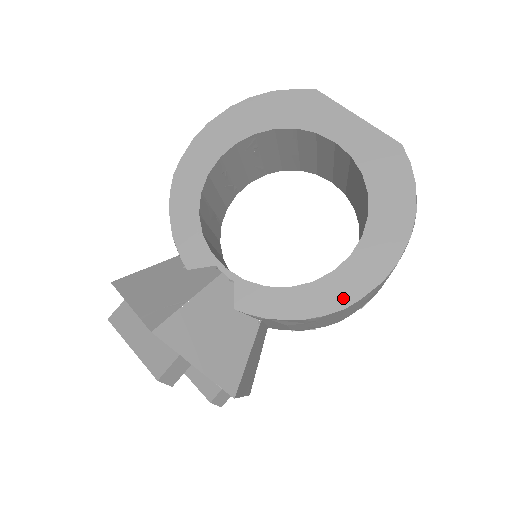
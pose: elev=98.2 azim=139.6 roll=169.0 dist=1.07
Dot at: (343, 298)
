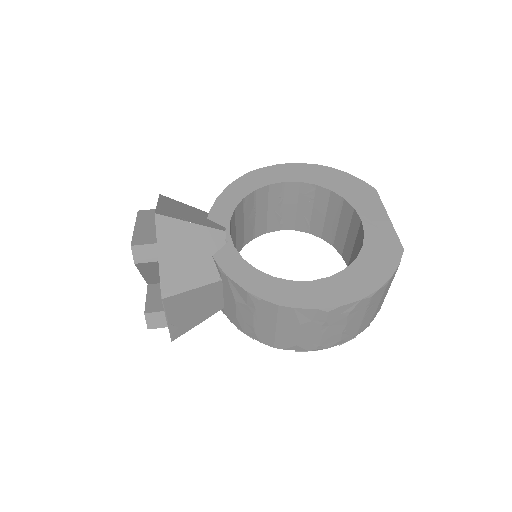
Dot at: (284, 299)
